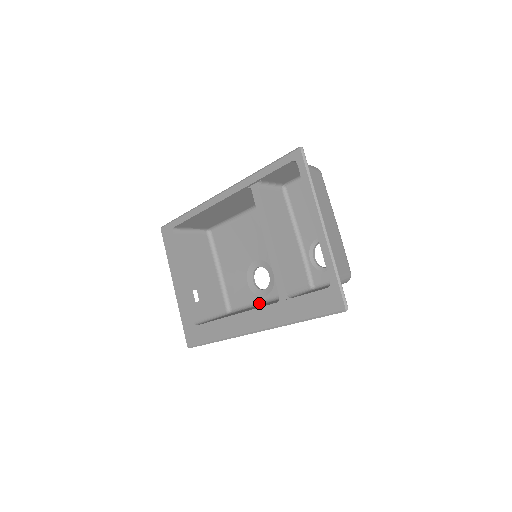
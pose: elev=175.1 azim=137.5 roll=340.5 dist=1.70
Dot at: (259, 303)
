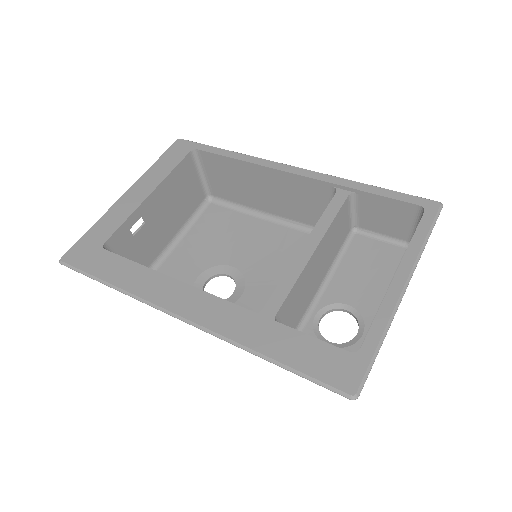
Dot at: occluded
